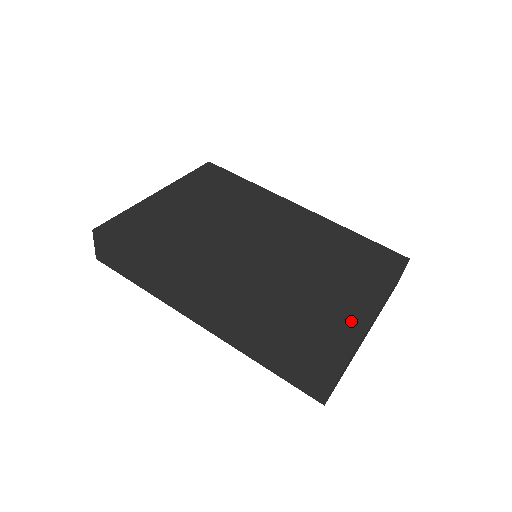
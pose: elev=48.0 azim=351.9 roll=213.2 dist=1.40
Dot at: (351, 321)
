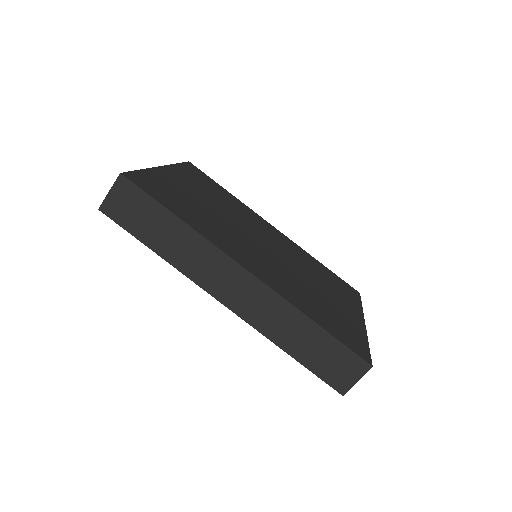
Dot at: (355, 325)
